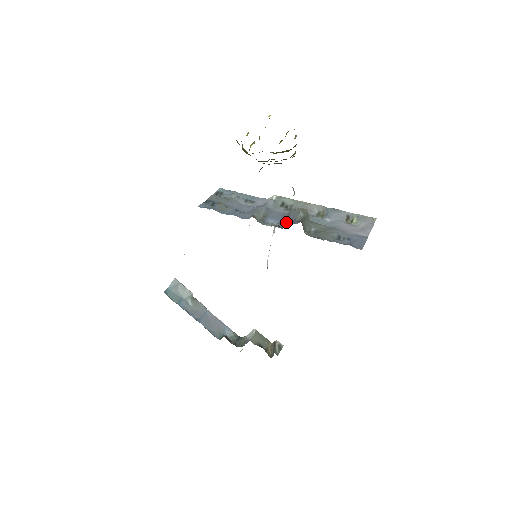
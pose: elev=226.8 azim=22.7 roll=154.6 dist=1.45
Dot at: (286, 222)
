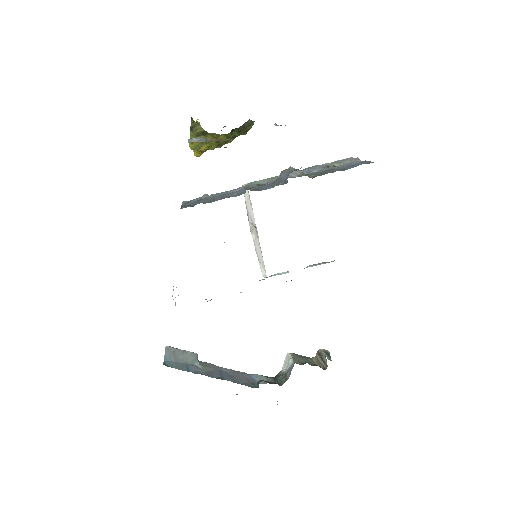
Dot at: (284, 181)
